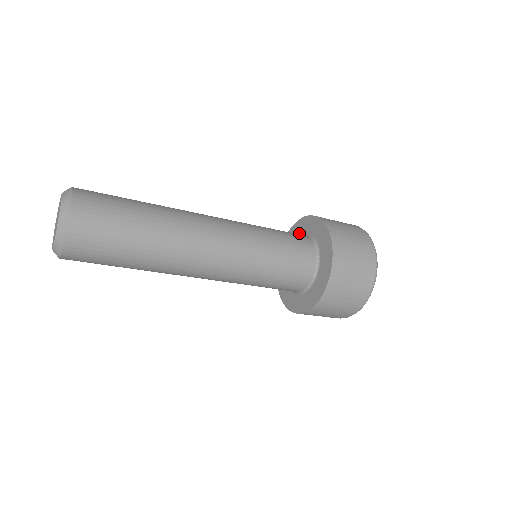
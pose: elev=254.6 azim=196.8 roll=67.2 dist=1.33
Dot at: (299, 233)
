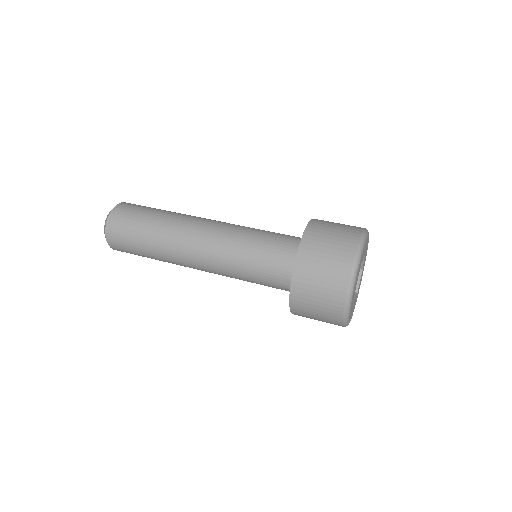
Dot at: occluded
